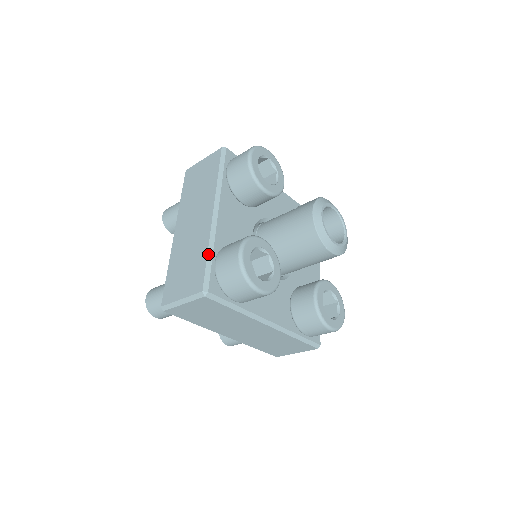
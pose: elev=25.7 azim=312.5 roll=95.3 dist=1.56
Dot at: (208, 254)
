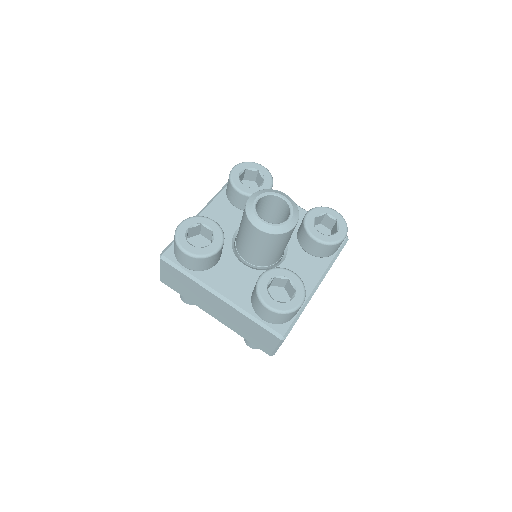
Dot at: occluded
